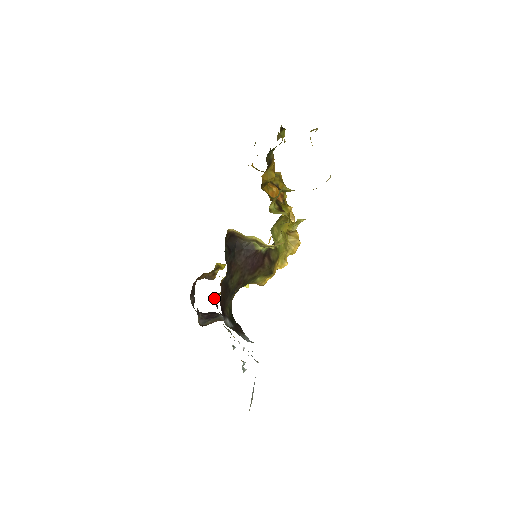
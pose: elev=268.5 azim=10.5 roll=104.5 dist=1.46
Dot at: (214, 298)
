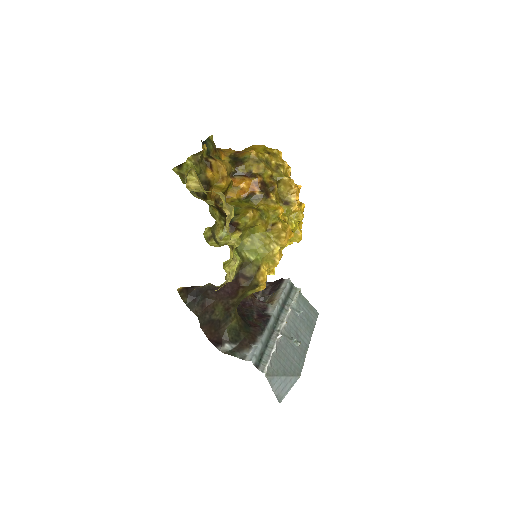
Dot at: occluded
